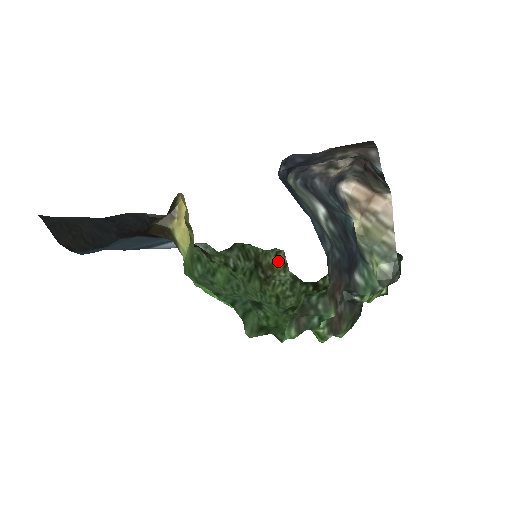
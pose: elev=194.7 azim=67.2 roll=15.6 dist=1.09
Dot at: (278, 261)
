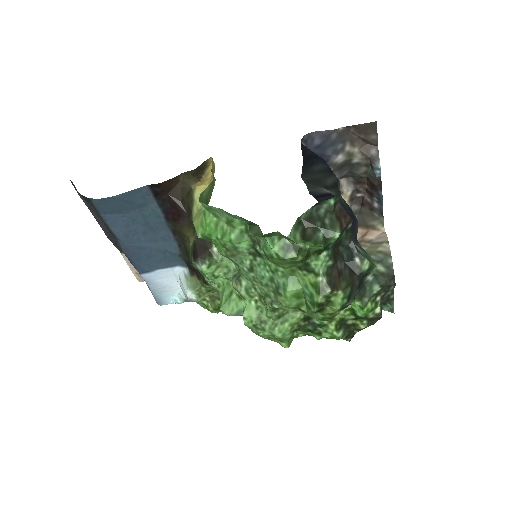
Dot at: occluded
